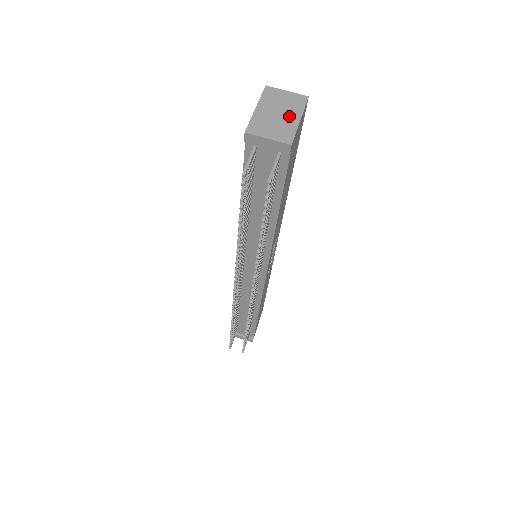
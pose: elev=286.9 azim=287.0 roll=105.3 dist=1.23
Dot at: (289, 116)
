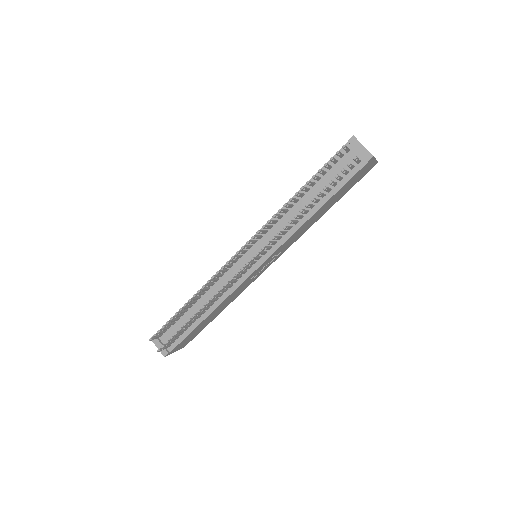
Dot at: occluded
